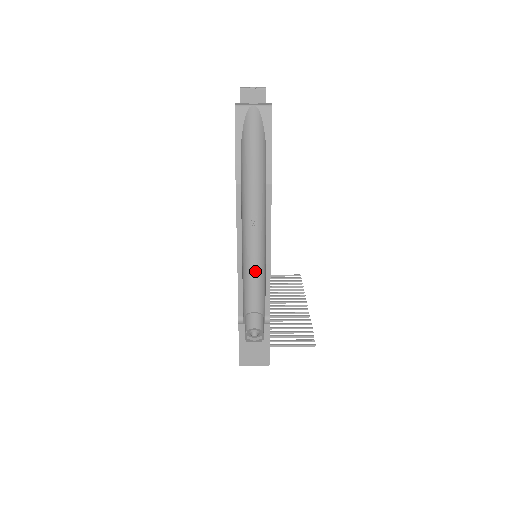
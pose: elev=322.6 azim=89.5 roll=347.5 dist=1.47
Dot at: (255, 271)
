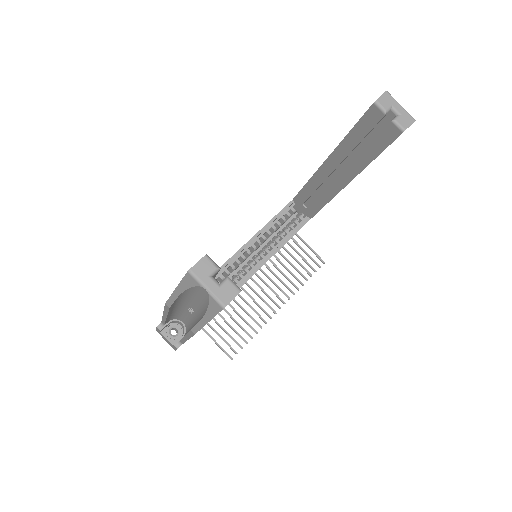
Dot at: (187, 318)
